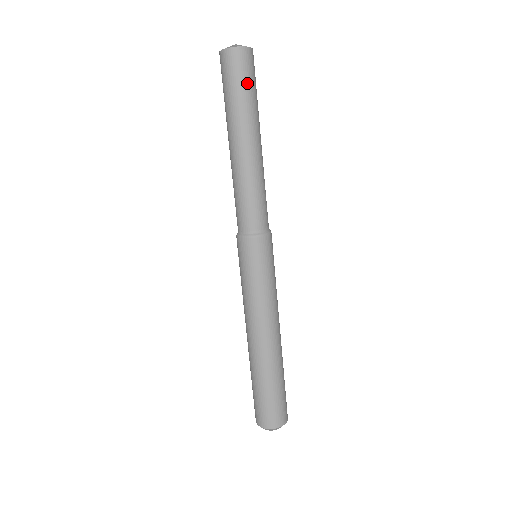
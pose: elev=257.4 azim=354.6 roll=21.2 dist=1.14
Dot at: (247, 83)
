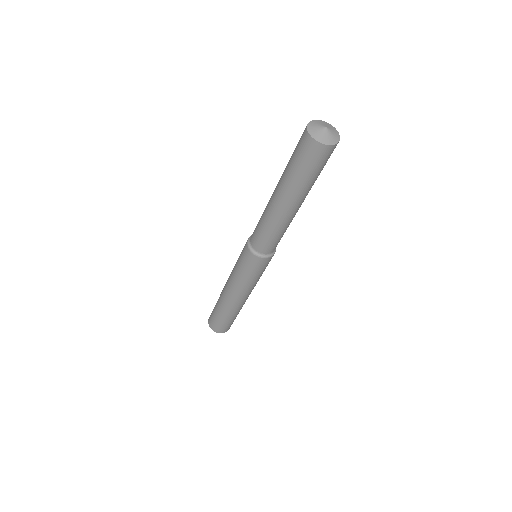
Dot at: occluded
